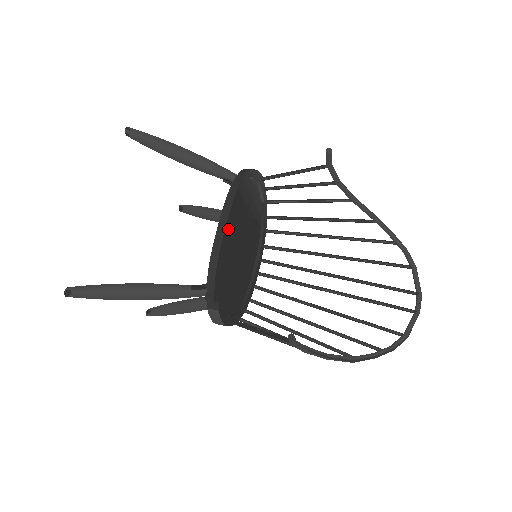
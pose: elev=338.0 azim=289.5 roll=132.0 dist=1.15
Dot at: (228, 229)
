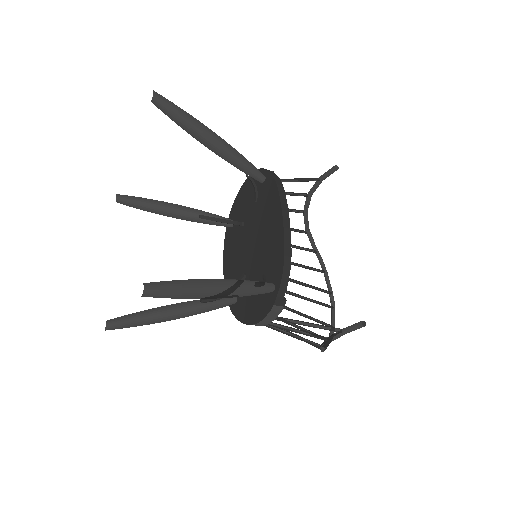
Dot at: occluded
